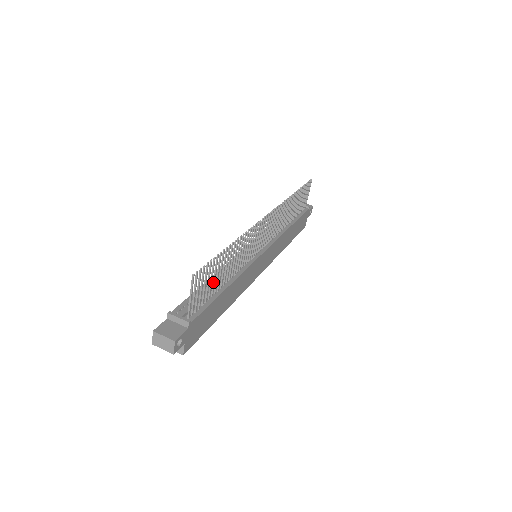
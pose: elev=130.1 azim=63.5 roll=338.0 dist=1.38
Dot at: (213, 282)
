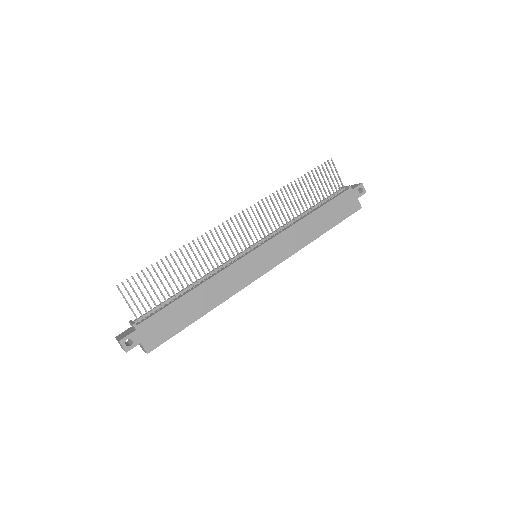
Dot at: occluded
